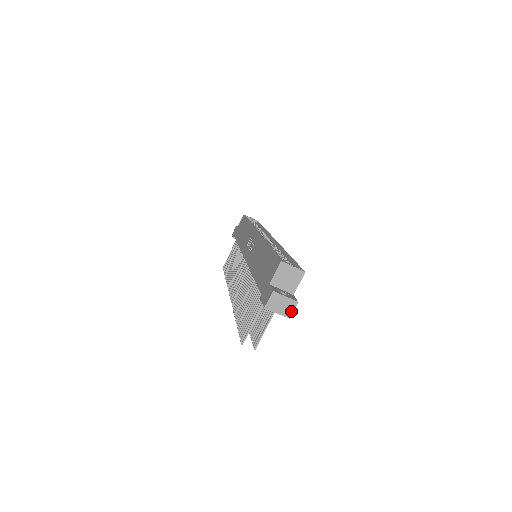
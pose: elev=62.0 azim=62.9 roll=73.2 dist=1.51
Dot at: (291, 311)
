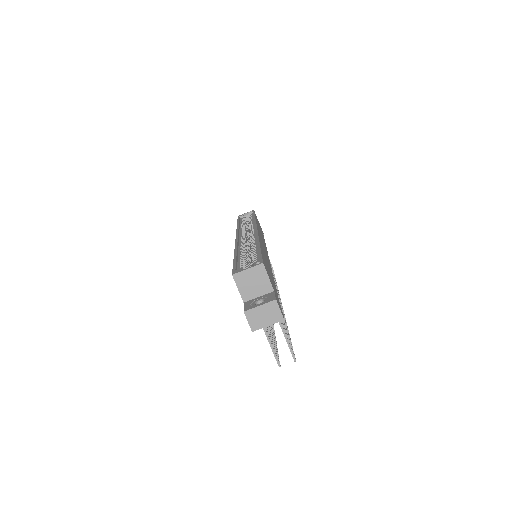
Dot at: (278, 313)
